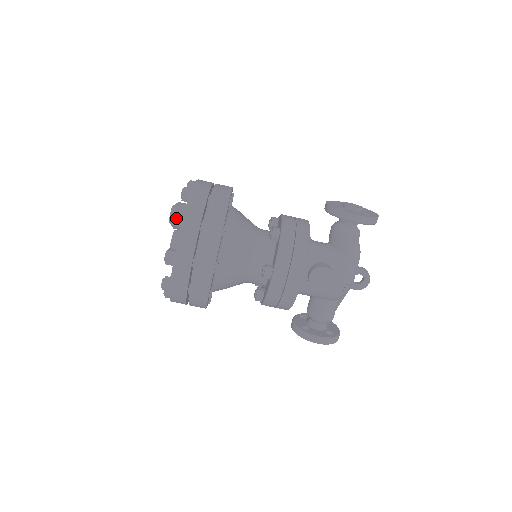
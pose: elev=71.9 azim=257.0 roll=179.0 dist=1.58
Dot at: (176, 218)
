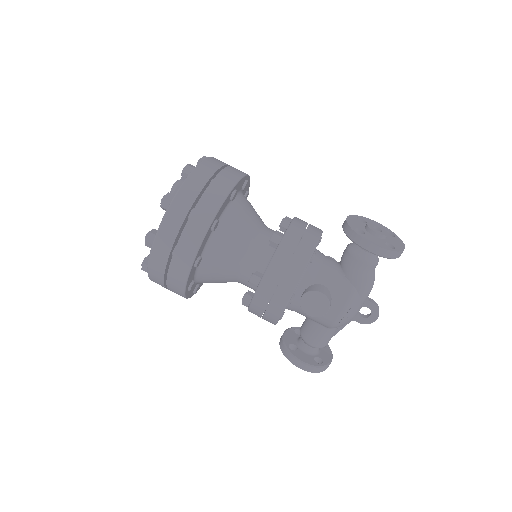
Dot at: (164, 199)
